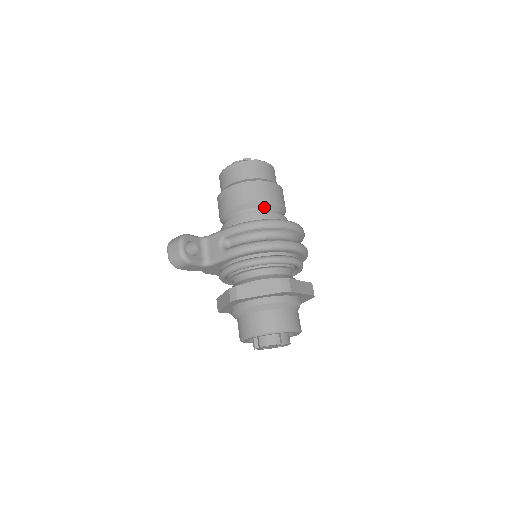
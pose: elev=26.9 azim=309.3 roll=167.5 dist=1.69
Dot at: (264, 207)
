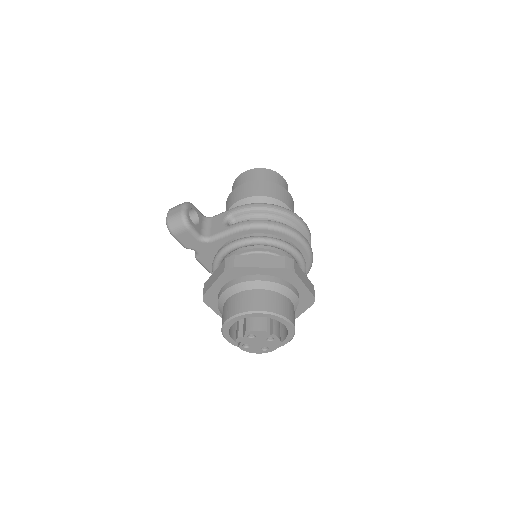
Dot at: occluded
